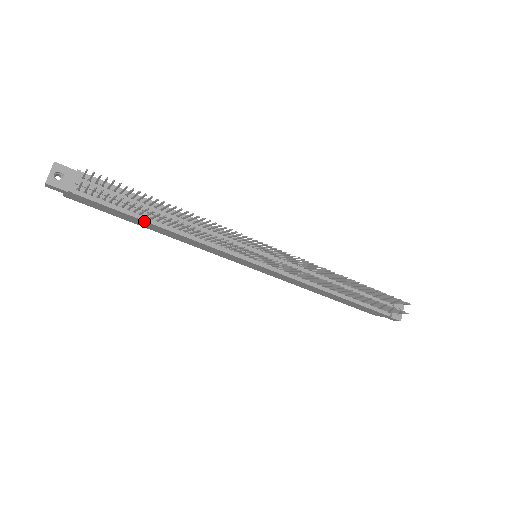
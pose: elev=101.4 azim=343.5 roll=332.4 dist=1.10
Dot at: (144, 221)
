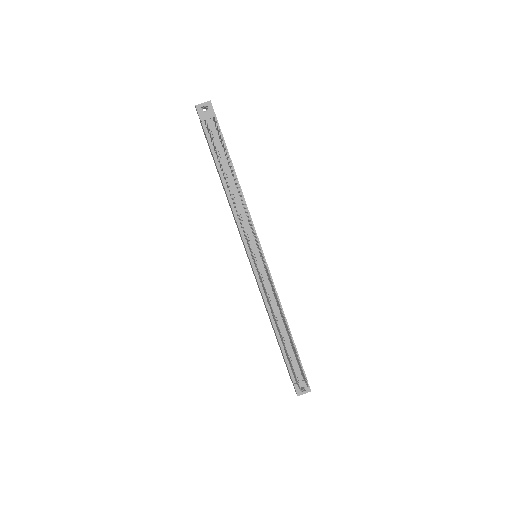
Dot at: (219, 172)
